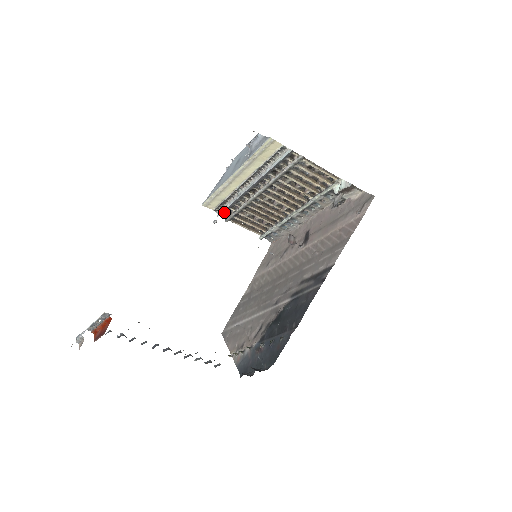
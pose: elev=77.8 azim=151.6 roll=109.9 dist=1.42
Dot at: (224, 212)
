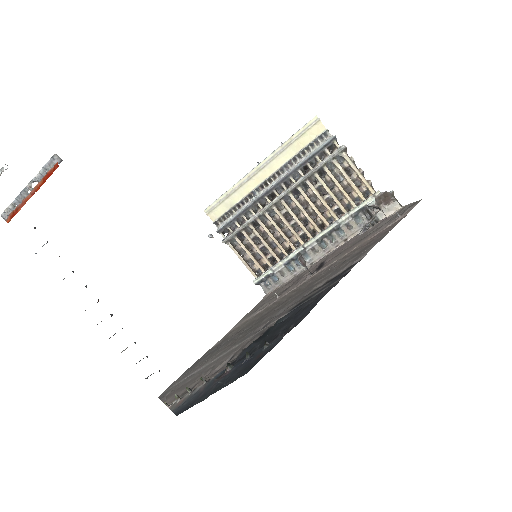
Dot at: (226, 227)
